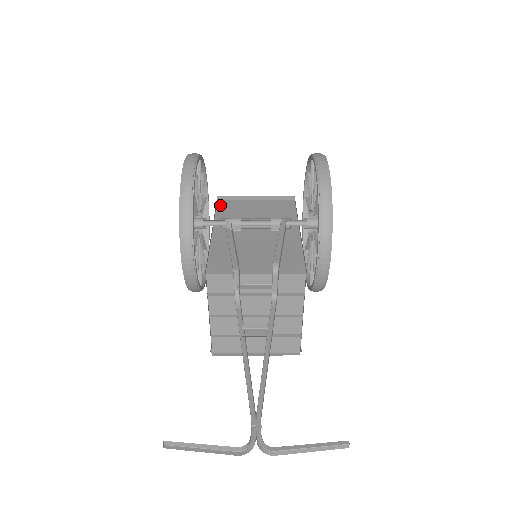
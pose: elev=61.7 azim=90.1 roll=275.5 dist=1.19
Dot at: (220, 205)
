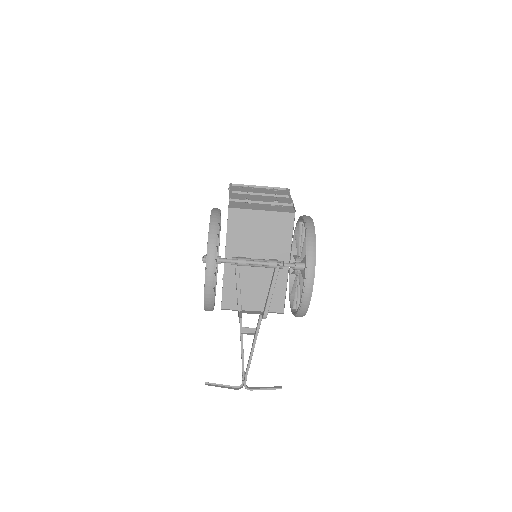
Dot at: (231, 218)
